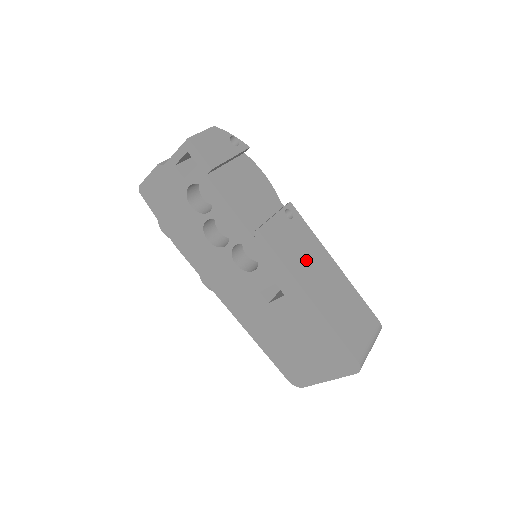
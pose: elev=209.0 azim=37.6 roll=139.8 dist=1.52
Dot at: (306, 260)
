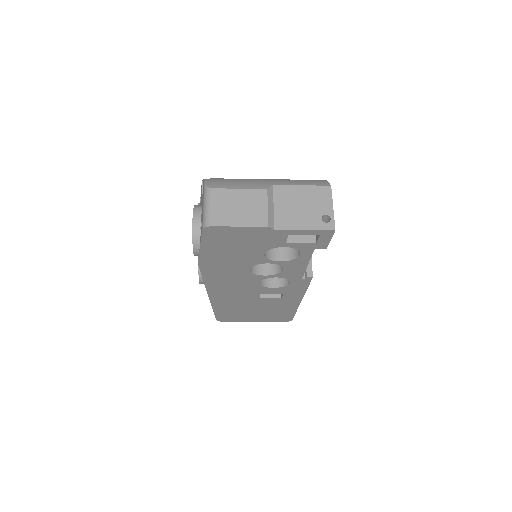
Dot at: occluded
